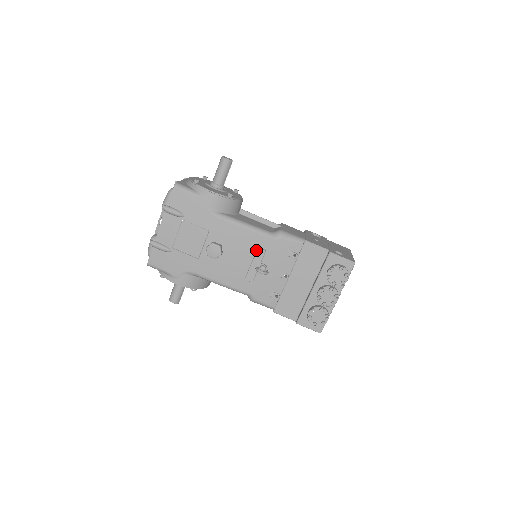
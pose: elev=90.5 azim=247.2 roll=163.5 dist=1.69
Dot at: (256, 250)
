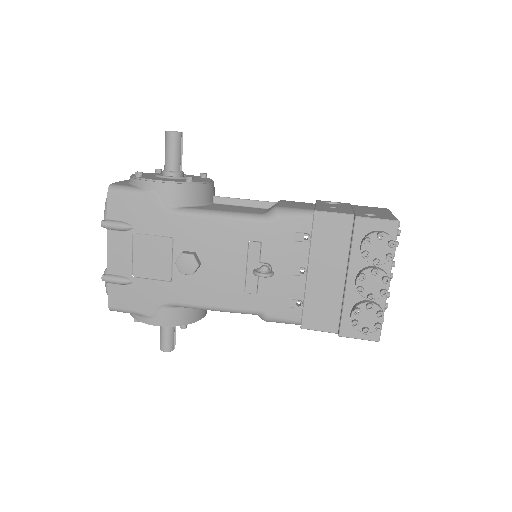
Dot at: (247, 246)
